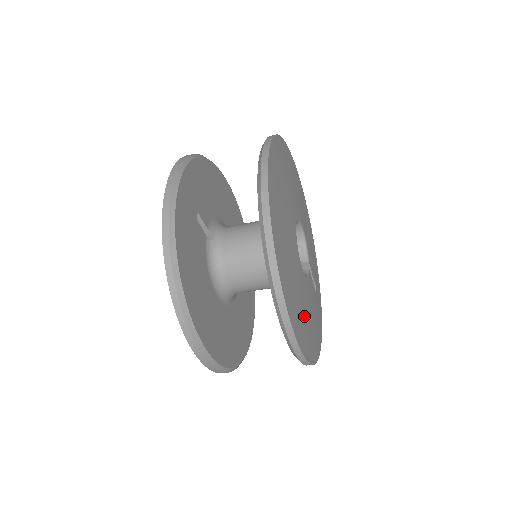
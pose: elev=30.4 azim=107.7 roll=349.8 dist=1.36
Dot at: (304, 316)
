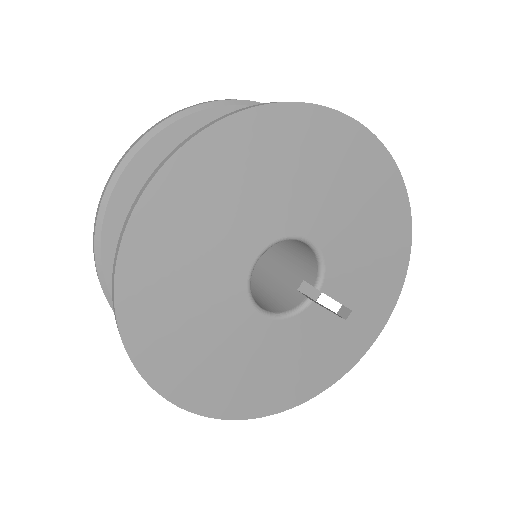
Dot at: (237, 372)
